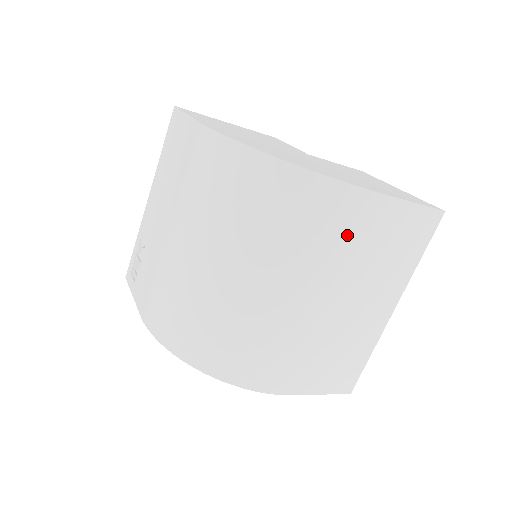
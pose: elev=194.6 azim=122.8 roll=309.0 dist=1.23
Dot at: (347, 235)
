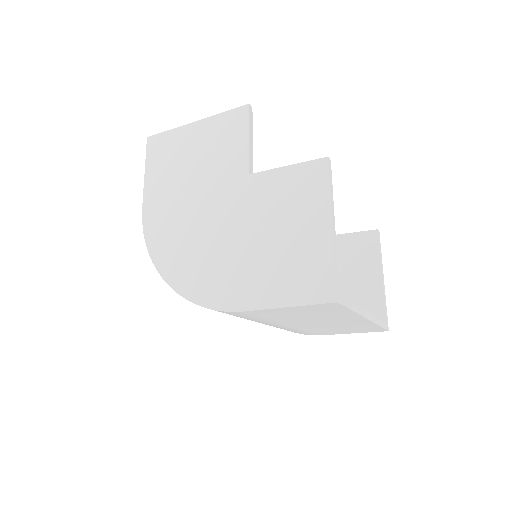
Dot at: (249, 318)
